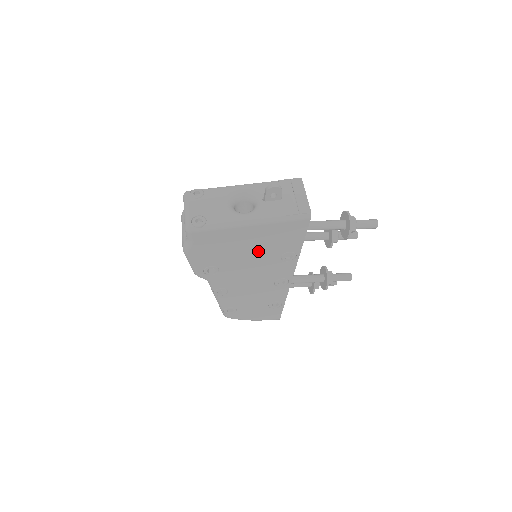
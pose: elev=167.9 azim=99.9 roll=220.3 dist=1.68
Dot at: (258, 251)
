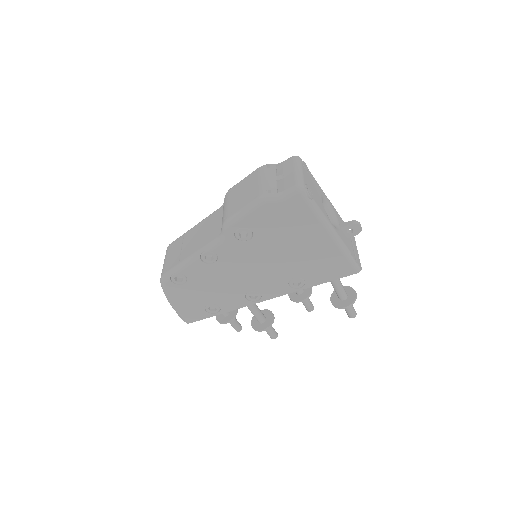
Dot at: (294, 258)
